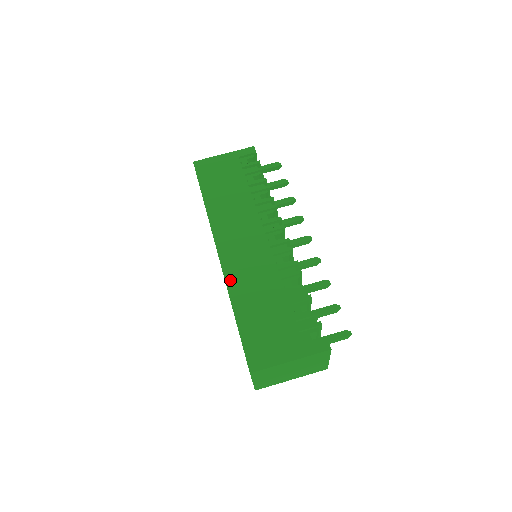
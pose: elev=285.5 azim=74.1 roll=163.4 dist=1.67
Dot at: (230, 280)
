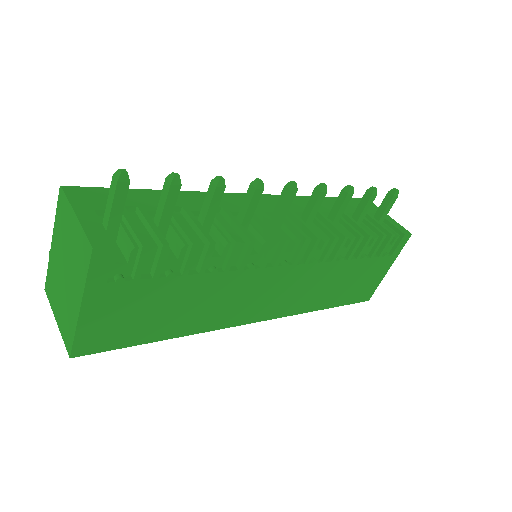
Dot at: (296, 311)
